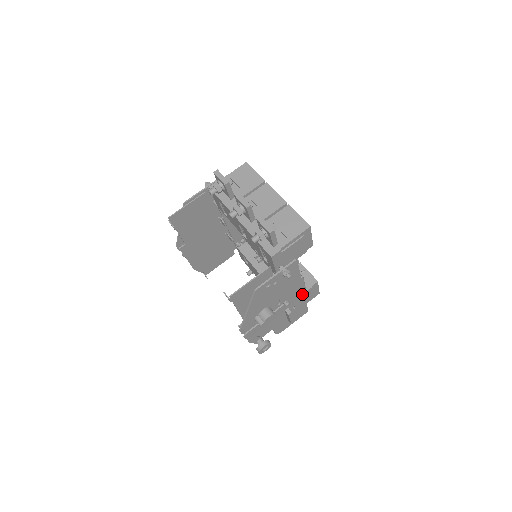
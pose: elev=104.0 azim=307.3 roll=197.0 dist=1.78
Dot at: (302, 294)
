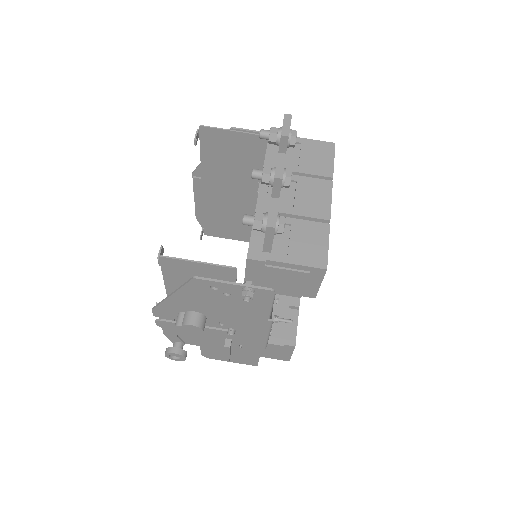
Dot at: (260, 340)
